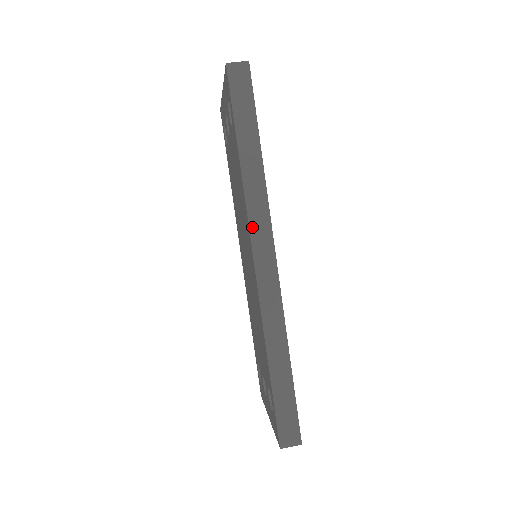
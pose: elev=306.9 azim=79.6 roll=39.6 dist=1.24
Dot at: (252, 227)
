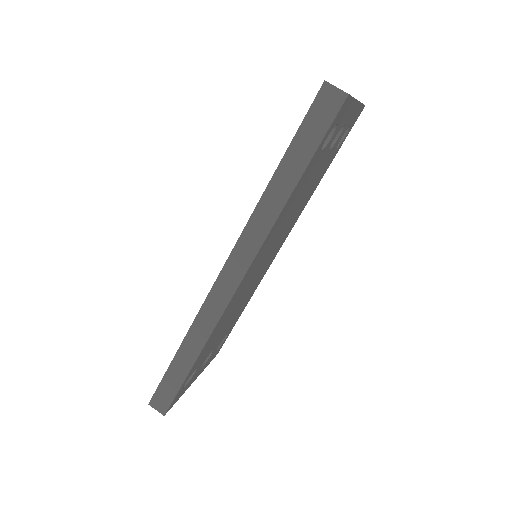
Dot at: (239, 244)
